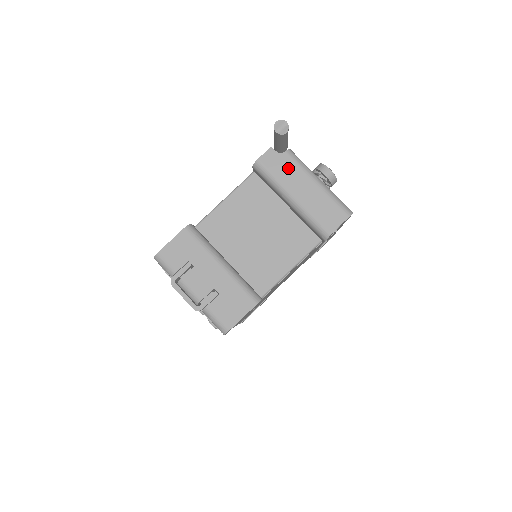
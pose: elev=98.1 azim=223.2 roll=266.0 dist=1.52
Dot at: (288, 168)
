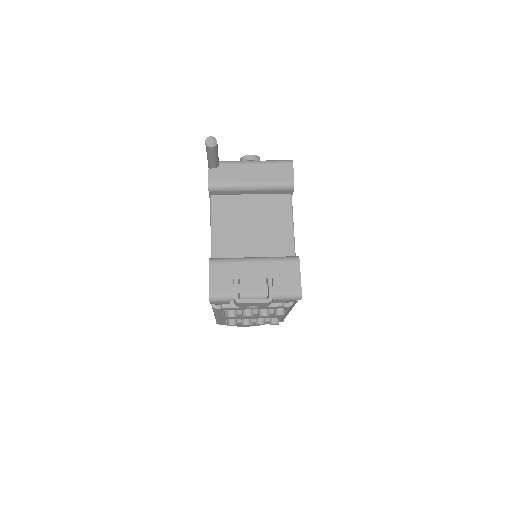
Dot at: (231, 171)
